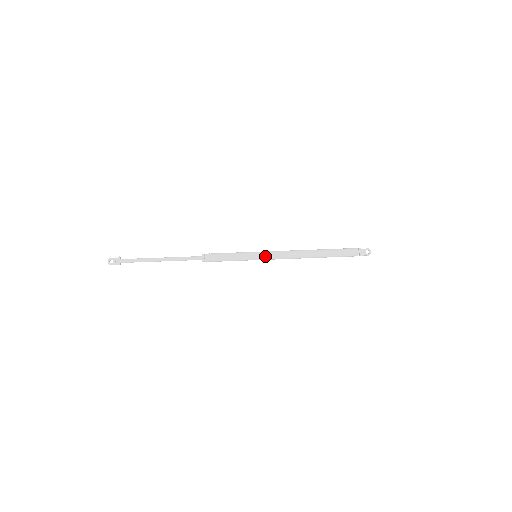
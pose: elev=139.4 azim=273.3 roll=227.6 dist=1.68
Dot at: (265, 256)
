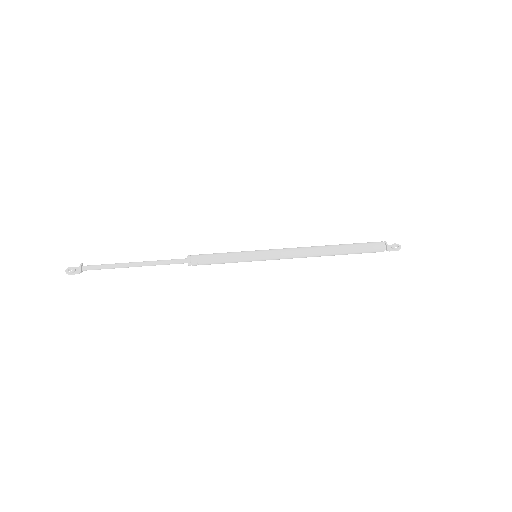
Dot at: (267, 252)
